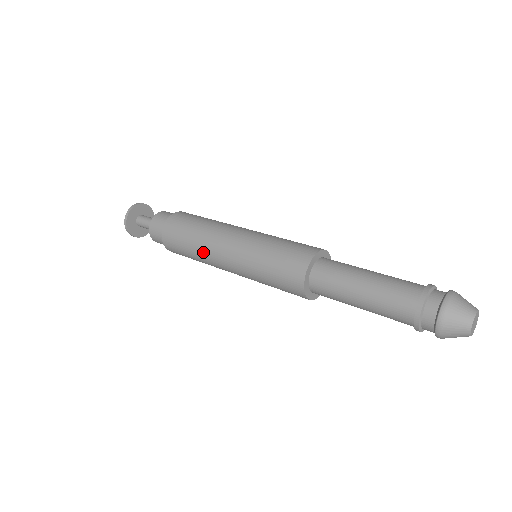
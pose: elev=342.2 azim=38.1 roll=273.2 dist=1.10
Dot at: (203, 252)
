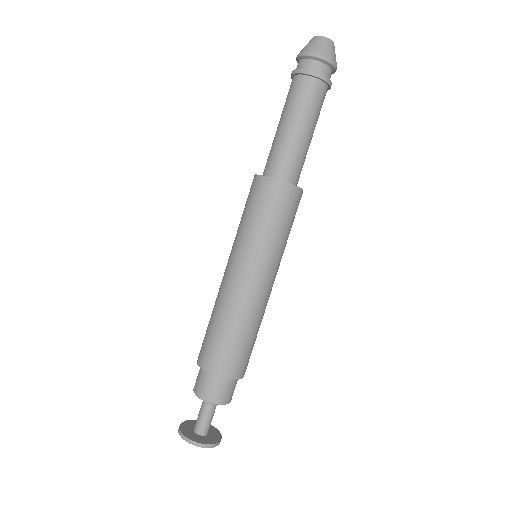
Dot at: (219, 302)
